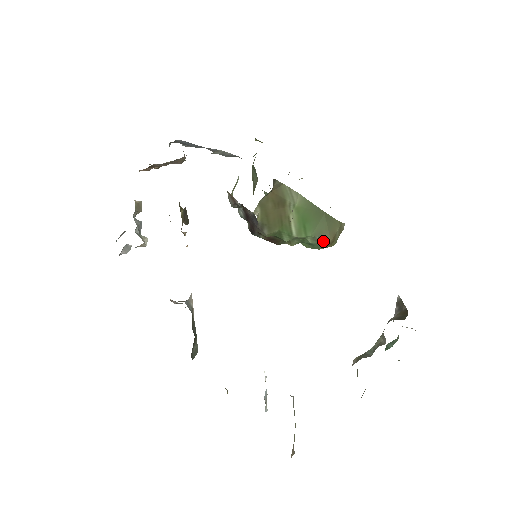
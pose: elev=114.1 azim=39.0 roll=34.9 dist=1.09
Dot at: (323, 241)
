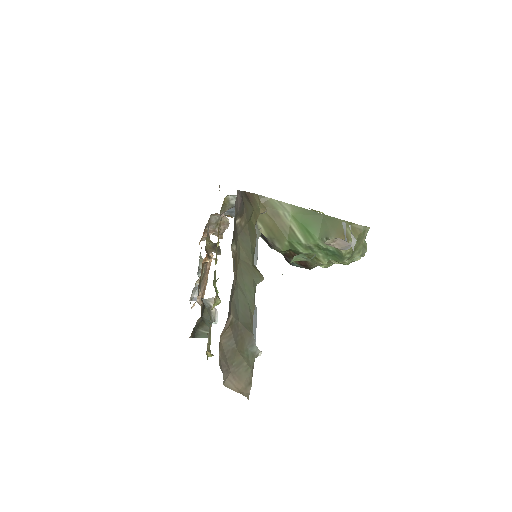
Dot at: occluded
